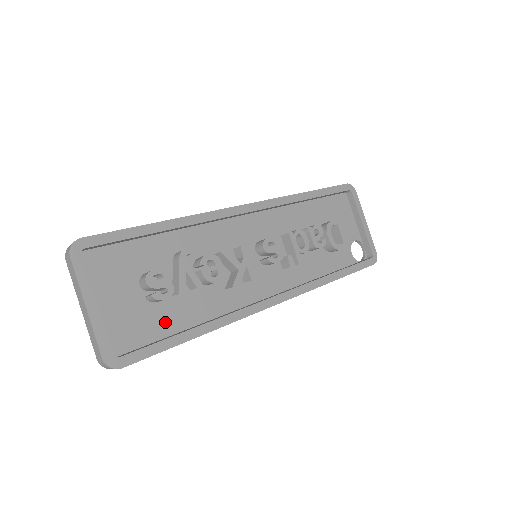
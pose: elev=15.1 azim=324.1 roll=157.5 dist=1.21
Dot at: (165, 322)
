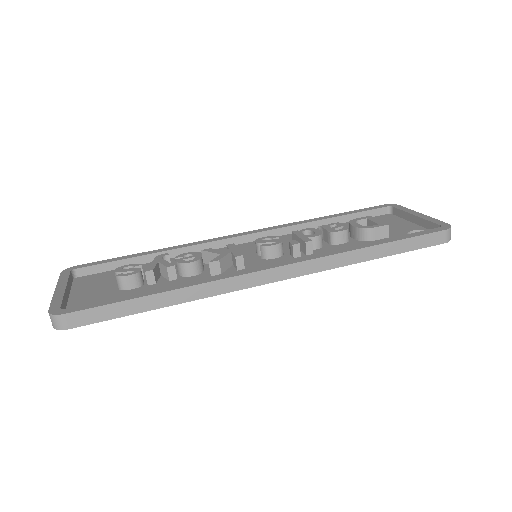
Dot at: occluded
